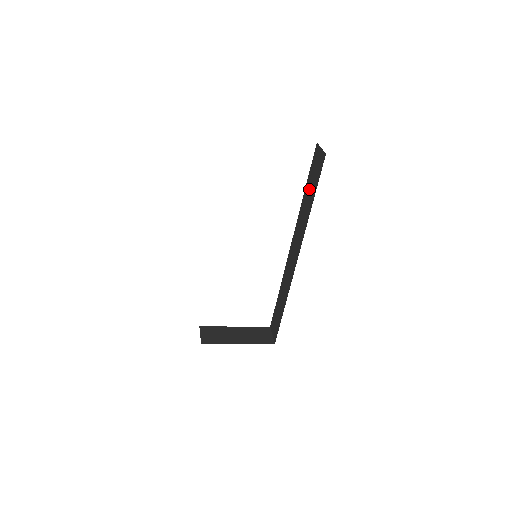
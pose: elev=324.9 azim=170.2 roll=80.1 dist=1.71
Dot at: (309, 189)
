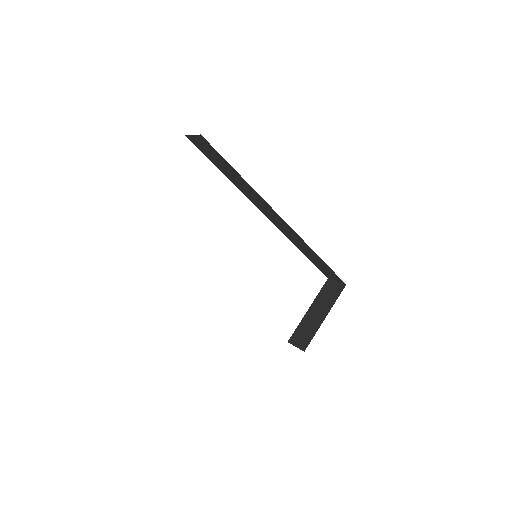
Dot at: (224, 169)
